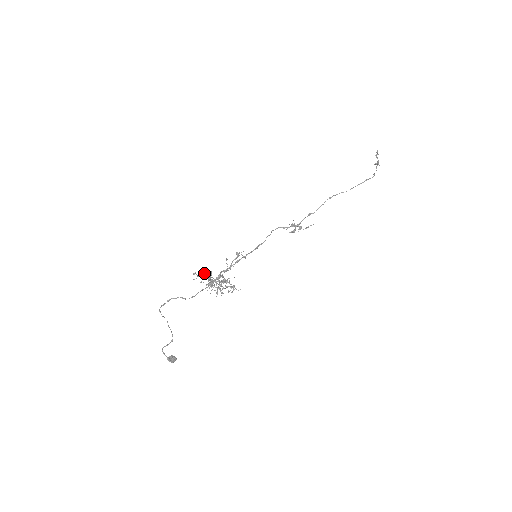
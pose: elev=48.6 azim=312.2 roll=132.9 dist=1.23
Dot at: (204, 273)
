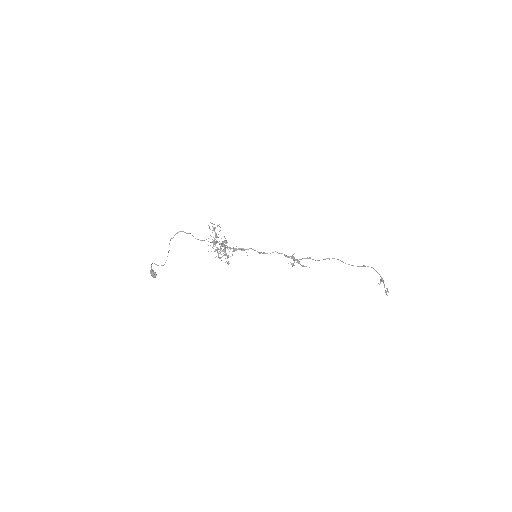
Dot at: (215, 227)
